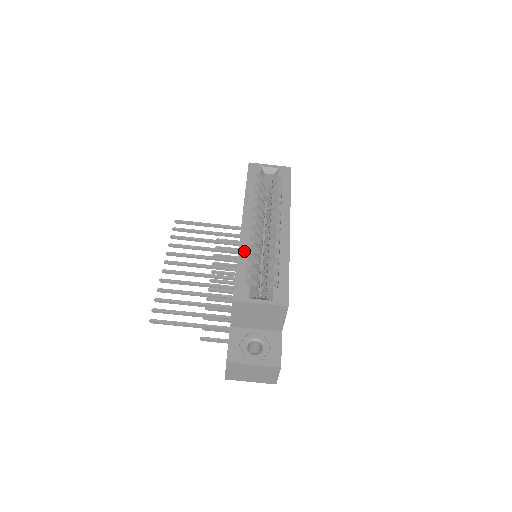
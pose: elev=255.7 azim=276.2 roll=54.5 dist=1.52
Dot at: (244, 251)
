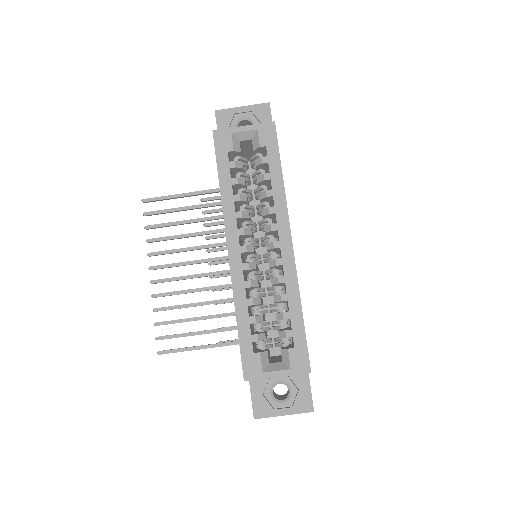
Dot at: (241, 301)
